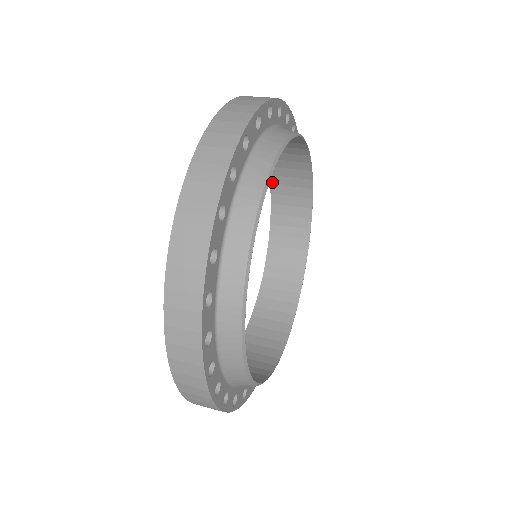
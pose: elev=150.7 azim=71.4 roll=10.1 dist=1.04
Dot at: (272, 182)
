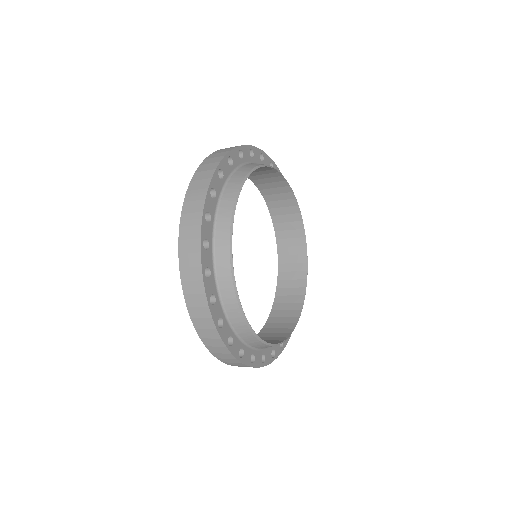
Dot at: (269, 207)
